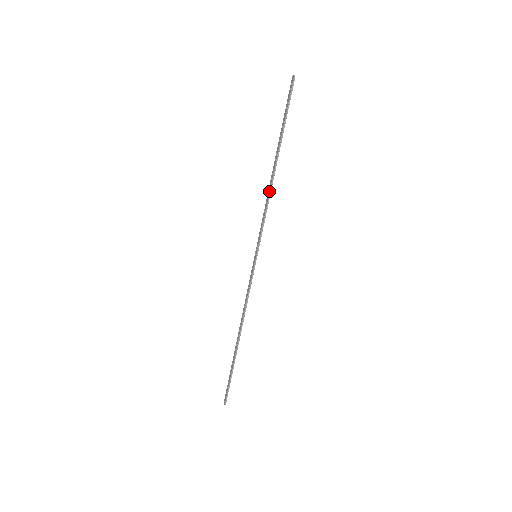
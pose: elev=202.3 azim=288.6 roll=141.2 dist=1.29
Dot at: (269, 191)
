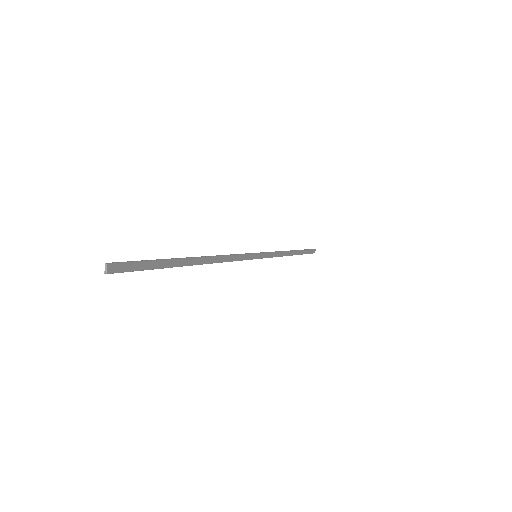
Dot at: (215, 261)
